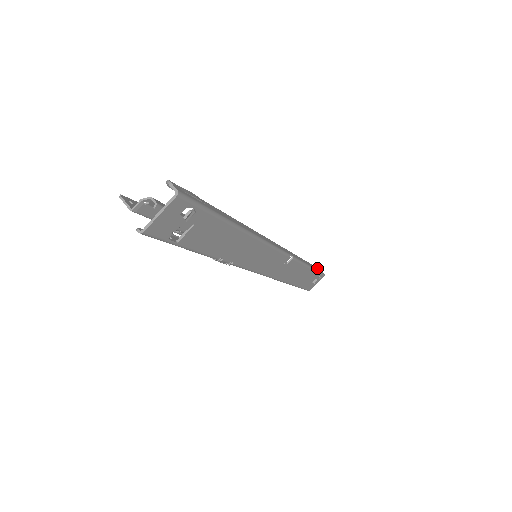
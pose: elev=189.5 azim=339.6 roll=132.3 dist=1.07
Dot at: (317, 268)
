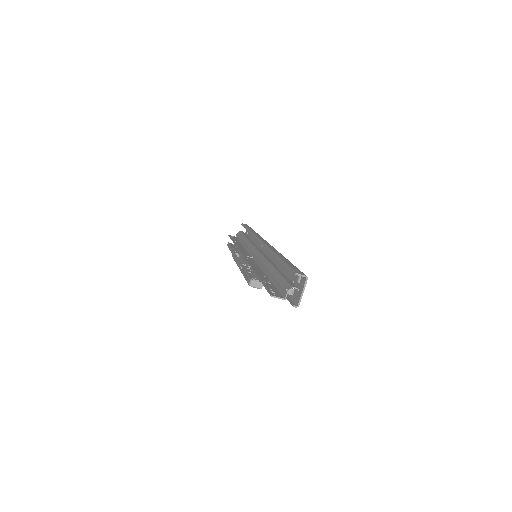
Dot at: (246, 225)
